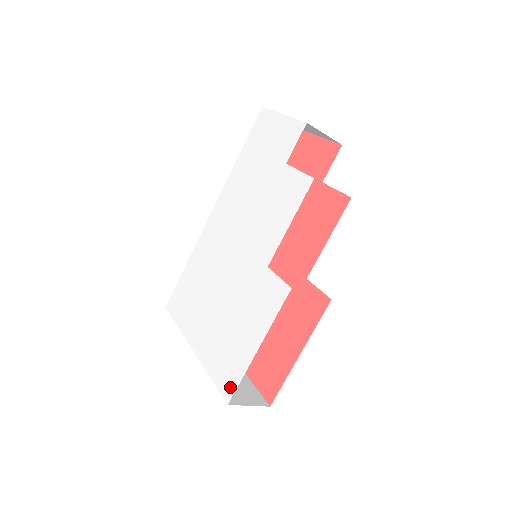
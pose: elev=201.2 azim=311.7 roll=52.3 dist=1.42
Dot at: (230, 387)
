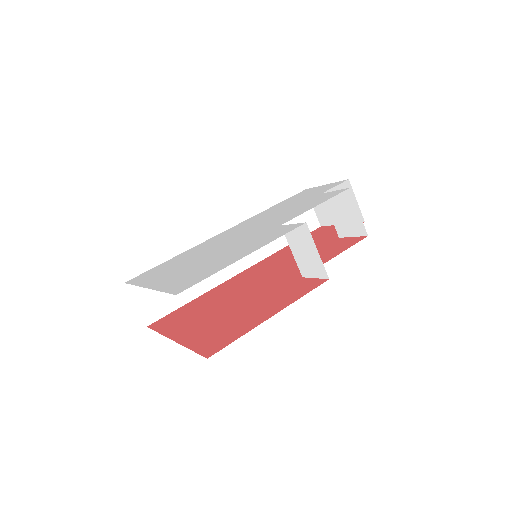
Dot at: (188, 285)
